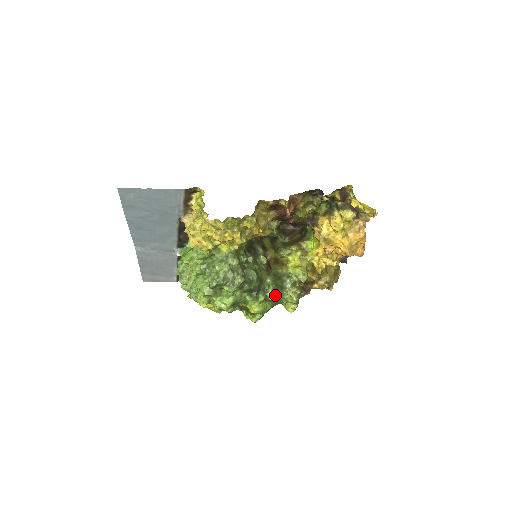
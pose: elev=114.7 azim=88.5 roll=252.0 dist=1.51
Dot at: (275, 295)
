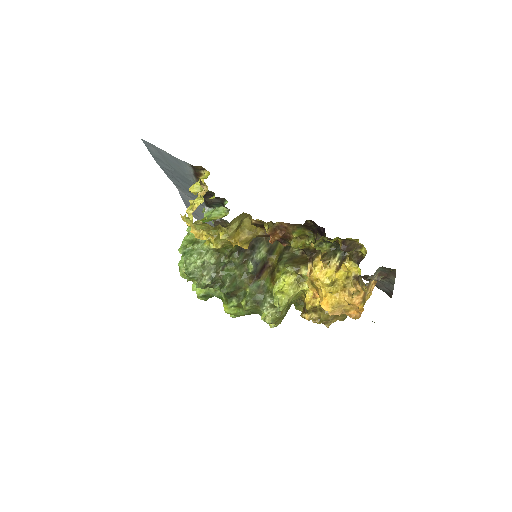
Dot at: (247, 308)
